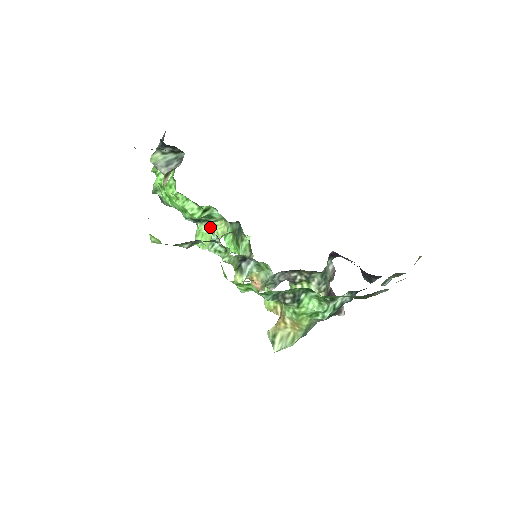
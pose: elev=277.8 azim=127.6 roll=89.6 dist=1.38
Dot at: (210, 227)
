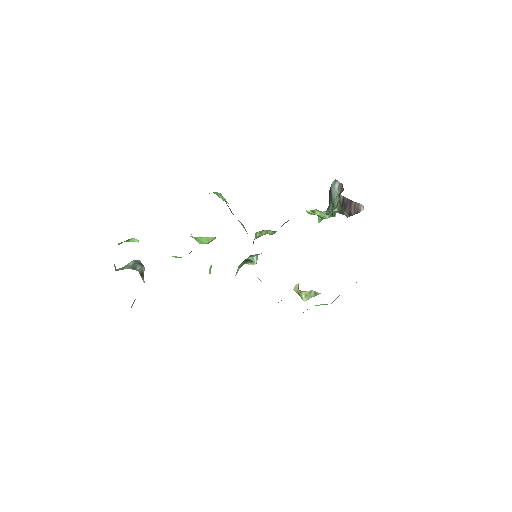
Dot at: occluded
